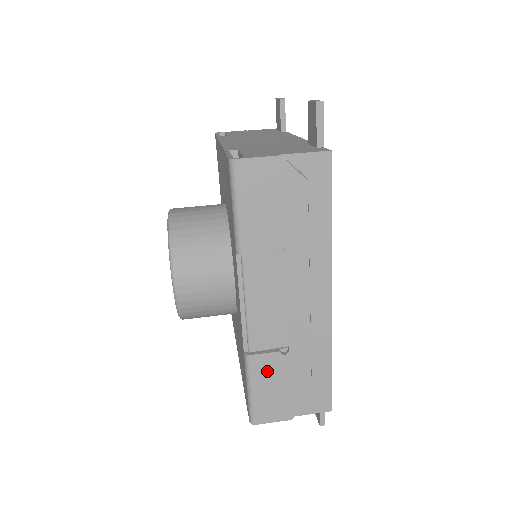
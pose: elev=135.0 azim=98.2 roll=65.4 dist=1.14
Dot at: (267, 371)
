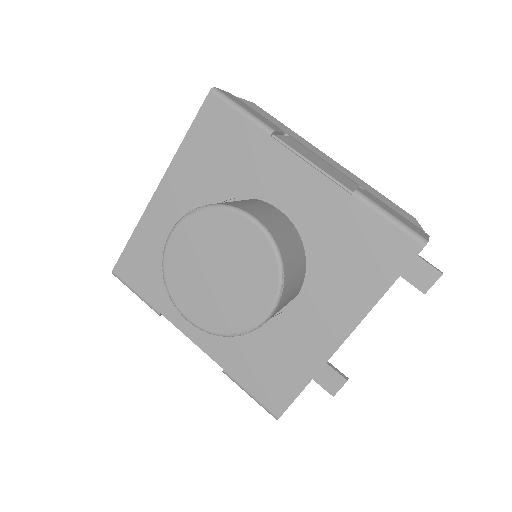
Dot at: (376, 201)
